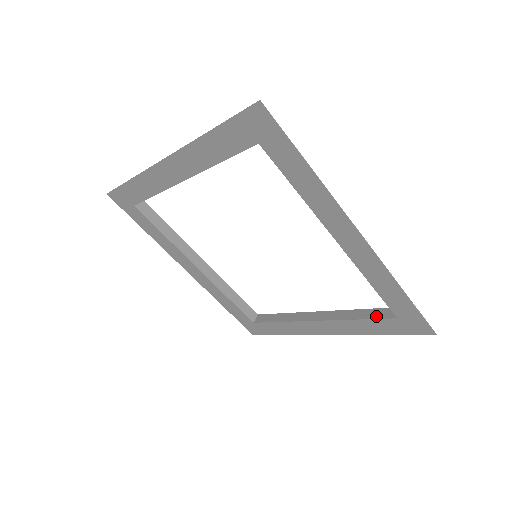
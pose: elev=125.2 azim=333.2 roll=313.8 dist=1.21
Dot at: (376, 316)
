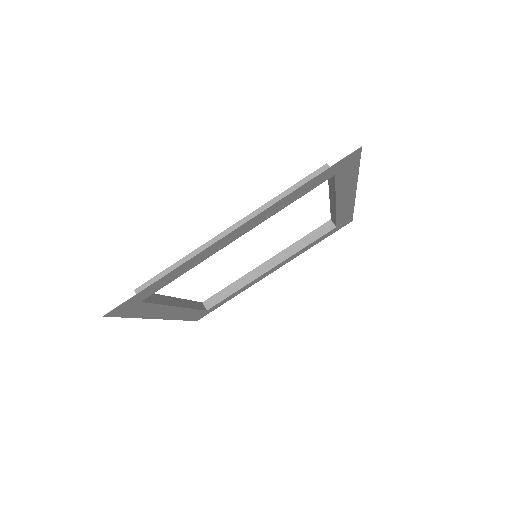
Dot at: (320, 235)
